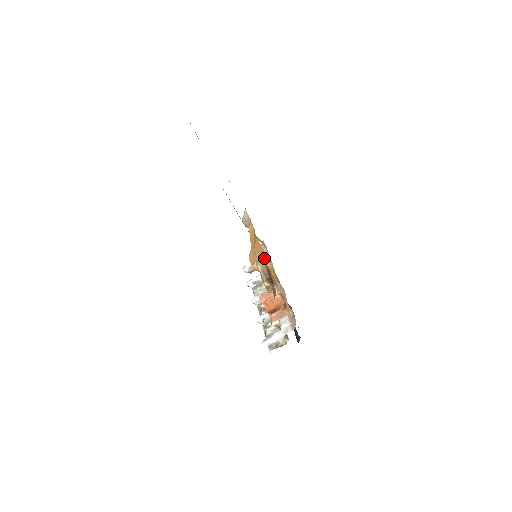
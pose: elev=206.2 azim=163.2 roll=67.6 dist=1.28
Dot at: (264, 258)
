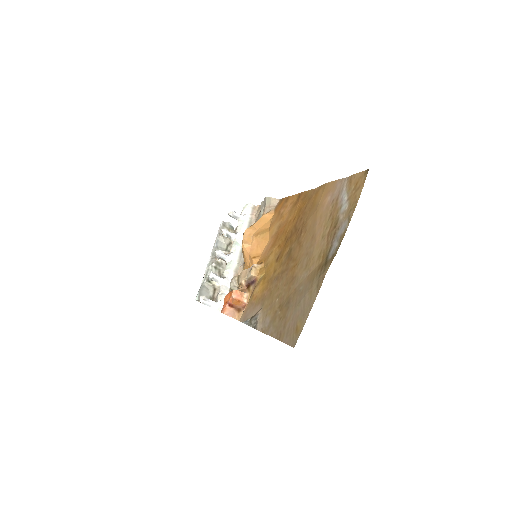
Dot at: (257, 257)
